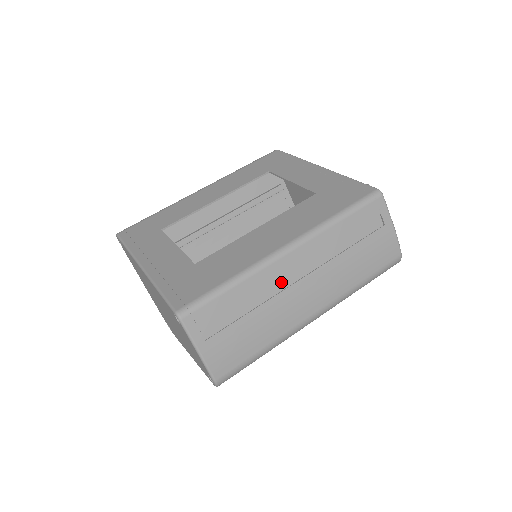
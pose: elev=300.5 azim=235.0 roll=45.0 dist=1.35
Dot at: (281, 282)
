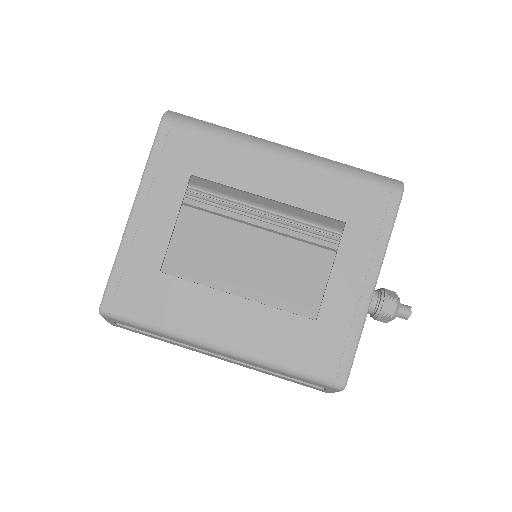
Dot at: occluded
